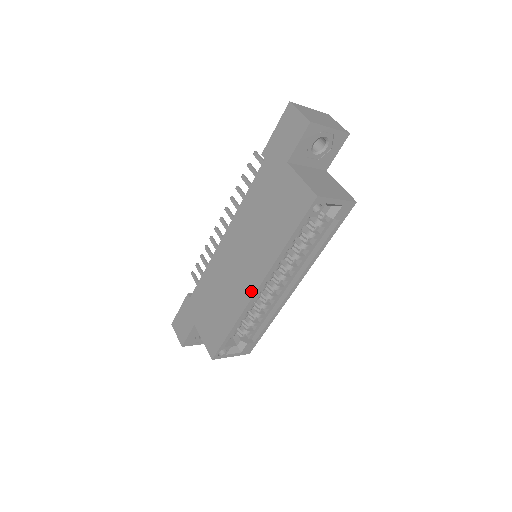
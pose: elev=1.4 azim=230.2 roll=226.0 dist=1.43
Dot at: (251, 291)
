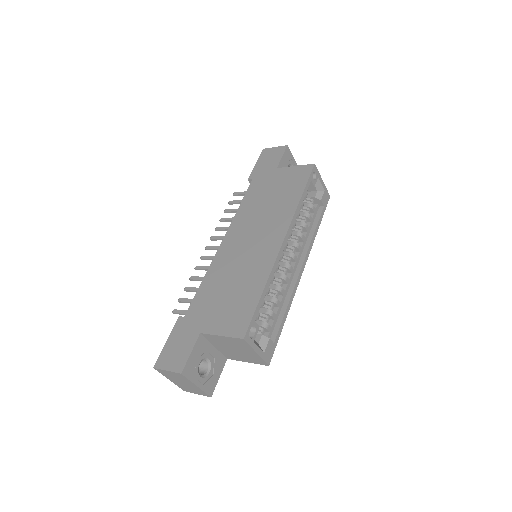
Dot at: (276, 246)
